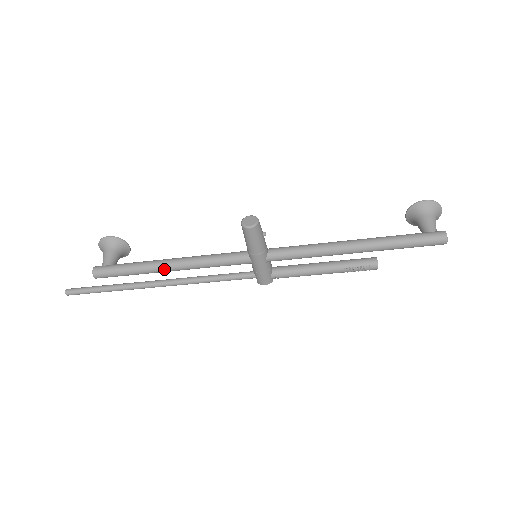
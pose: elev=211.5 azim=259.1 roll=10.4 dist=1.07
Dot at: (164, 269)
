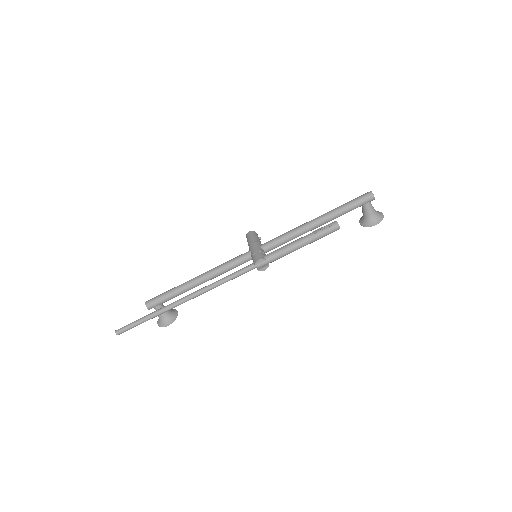
Dot at: (193, 279)
